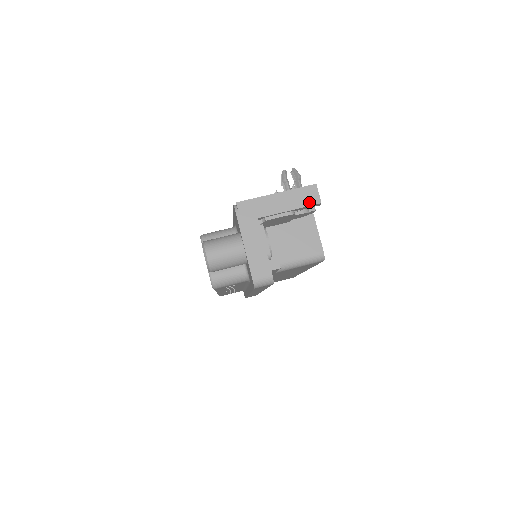
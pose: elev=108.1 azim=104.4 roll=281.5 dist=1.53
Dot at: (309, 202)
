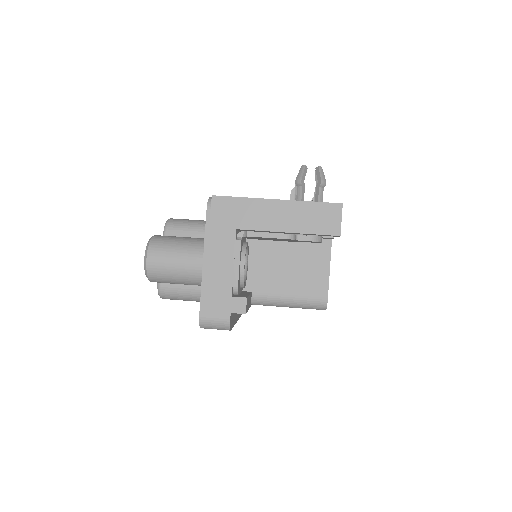
Dot at: (322, 228)
